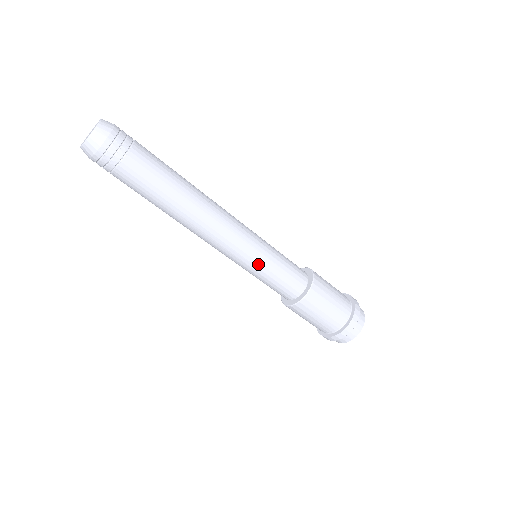
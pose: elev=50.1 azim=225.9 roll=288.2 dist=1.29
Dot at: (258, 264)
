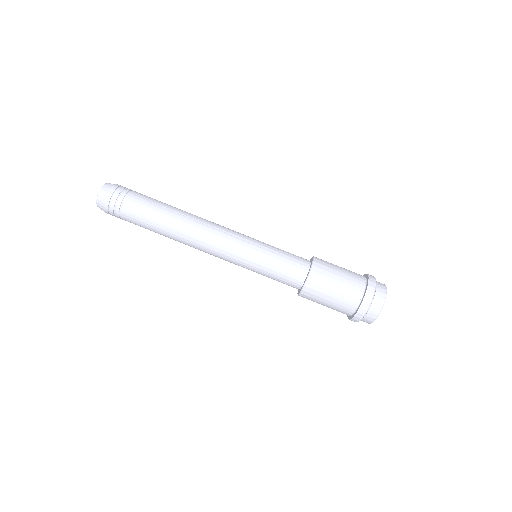
Dot at: (258, 248)
